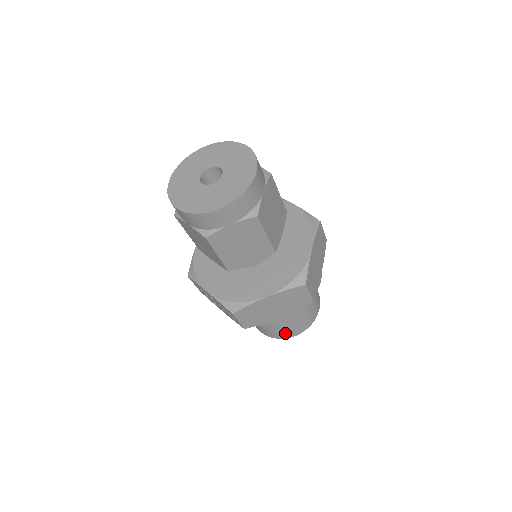
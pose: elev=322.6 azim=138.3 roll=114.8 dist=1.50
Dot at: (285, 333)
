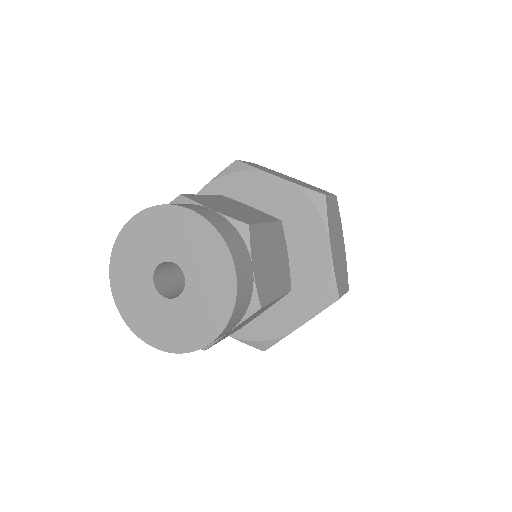
Dot at: occluded
